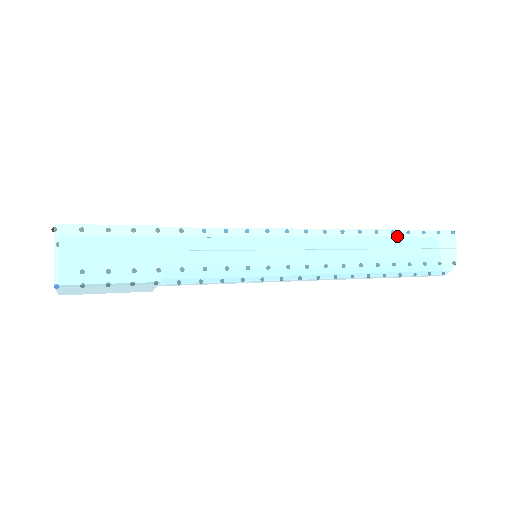
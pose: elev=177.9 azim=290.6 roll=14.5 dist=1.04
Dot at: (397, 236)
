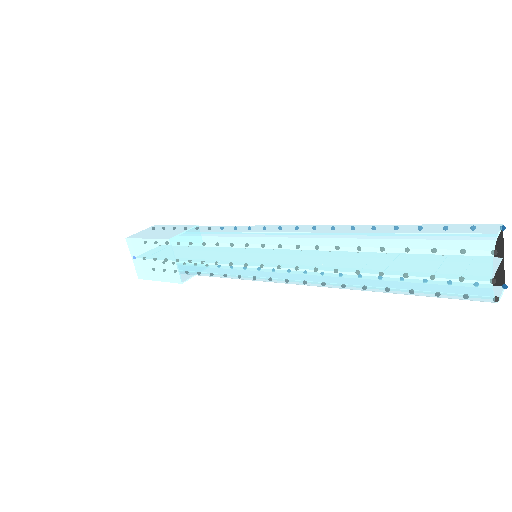
Dot at: (397, 227)
